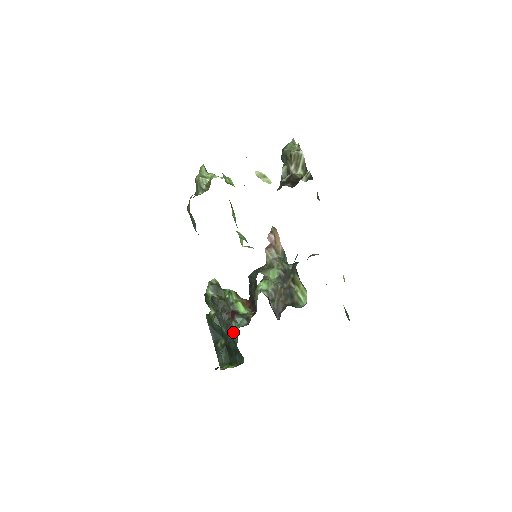
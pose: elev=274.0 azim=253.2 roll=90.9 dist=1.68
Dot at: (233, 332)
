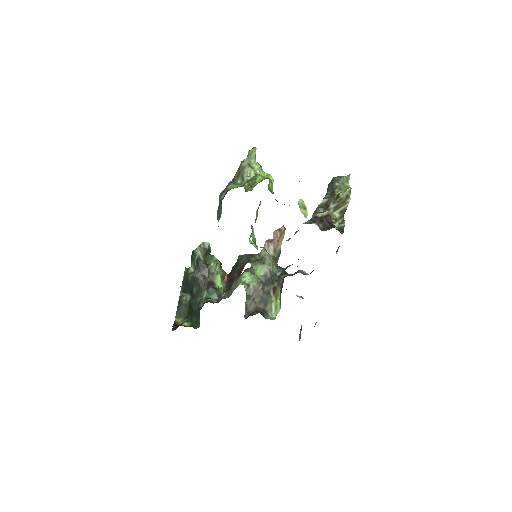
Dot at: (202, 298)
